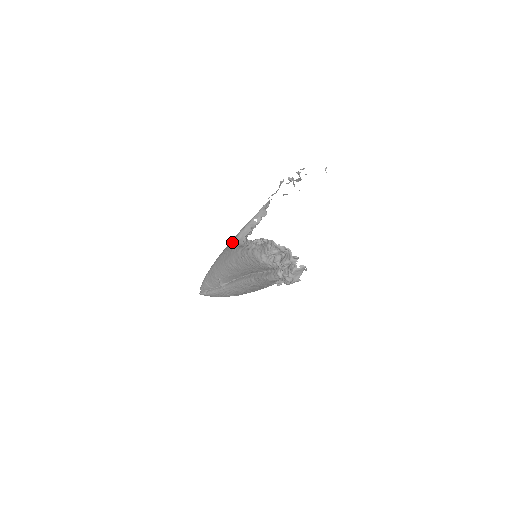
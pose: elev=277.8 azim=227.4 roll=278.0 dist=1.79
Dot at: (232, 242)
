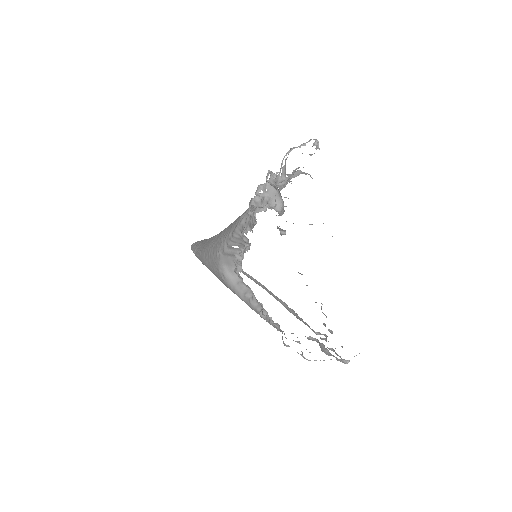
Dot at: (217, 269)
